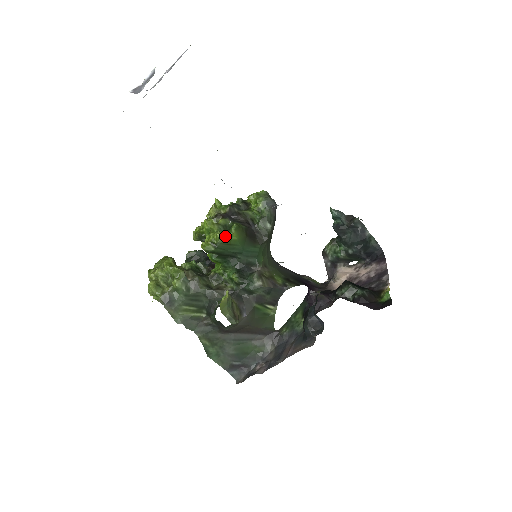
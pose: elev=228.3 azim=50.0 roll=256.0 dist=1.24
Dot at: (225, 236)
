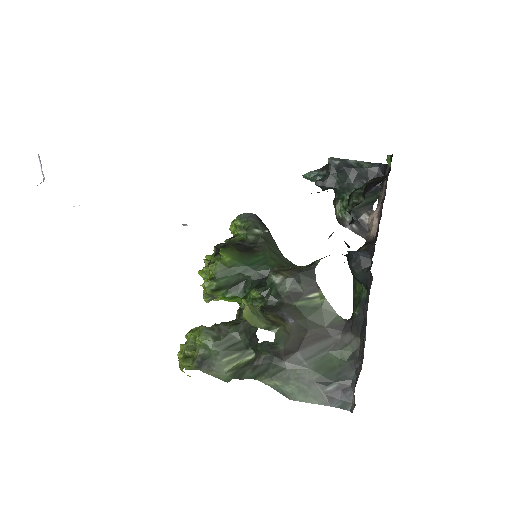
Dot at: (216, 263)
